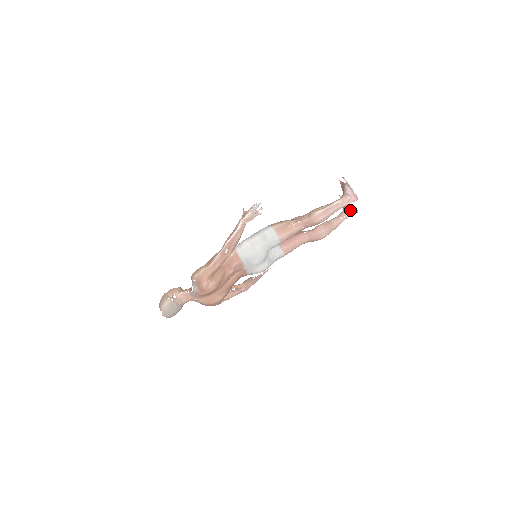
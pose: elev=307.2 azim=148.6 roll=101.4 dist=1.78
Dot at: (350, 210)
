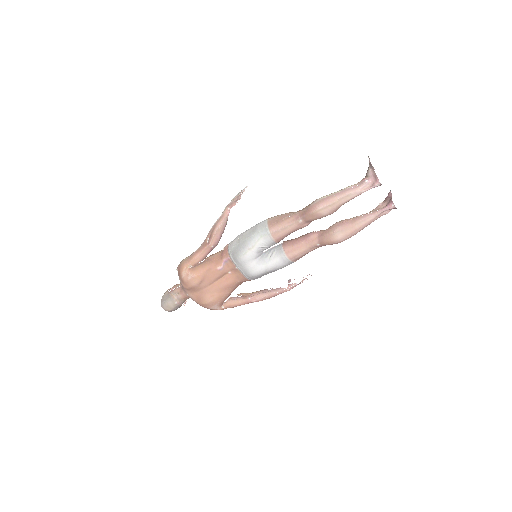
Dot at: (385, 204)
